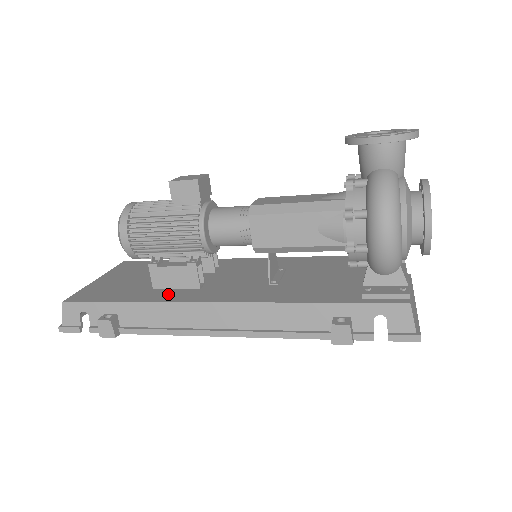
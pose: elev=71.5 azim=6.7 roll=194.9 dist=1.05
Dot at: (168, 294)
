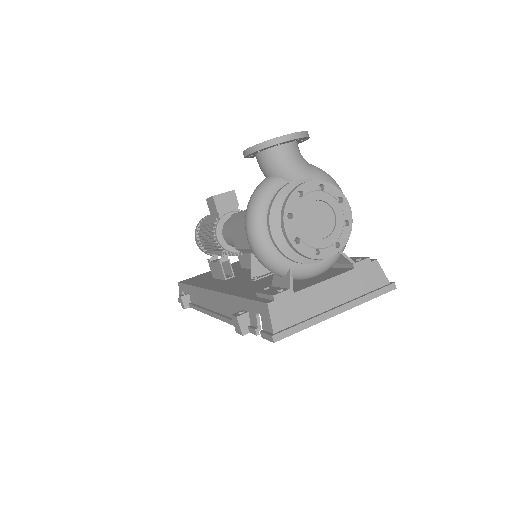
Dot at: (209, 282)
